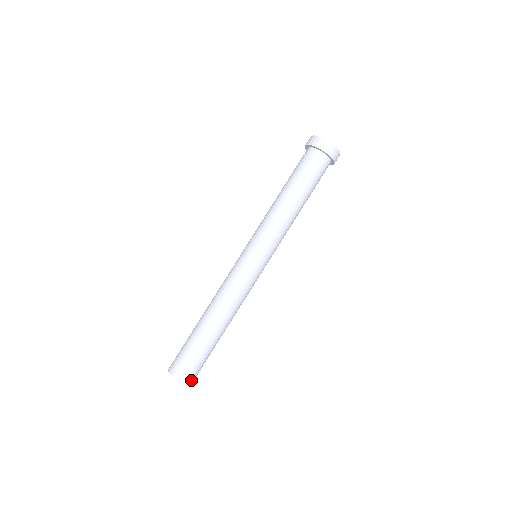
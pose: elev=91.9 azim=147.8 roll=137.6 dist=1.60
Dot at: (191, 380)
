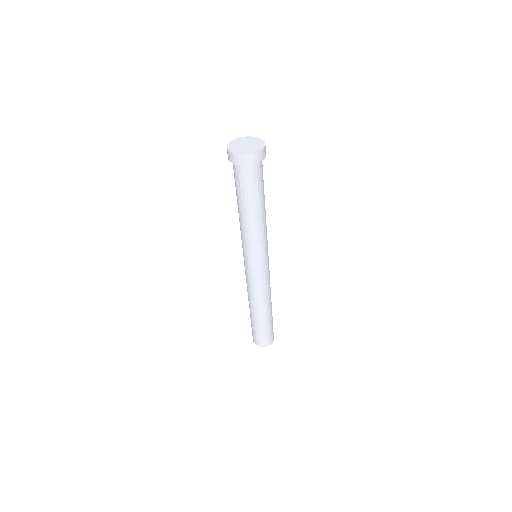
Dot at: (271, 341)
